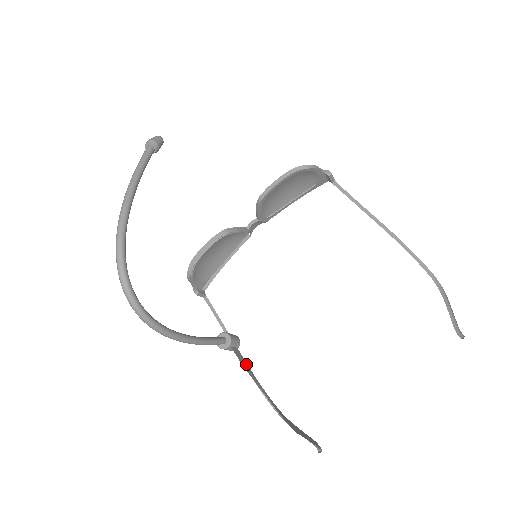
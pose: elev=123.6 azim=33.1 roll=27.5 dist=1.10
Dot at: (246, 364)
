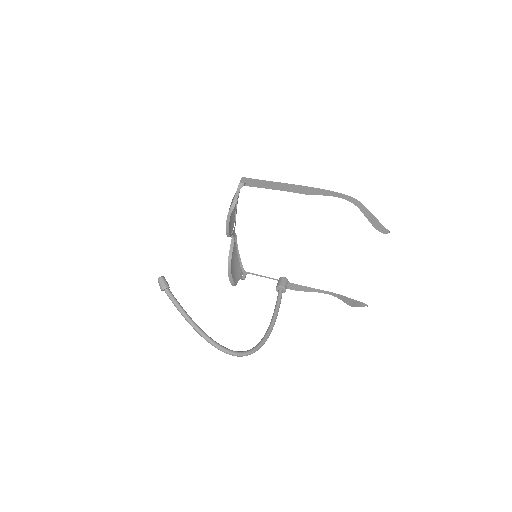
Dot at: (300, 286)
